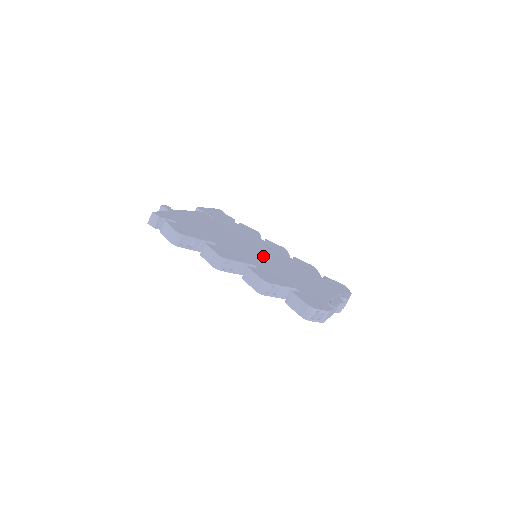
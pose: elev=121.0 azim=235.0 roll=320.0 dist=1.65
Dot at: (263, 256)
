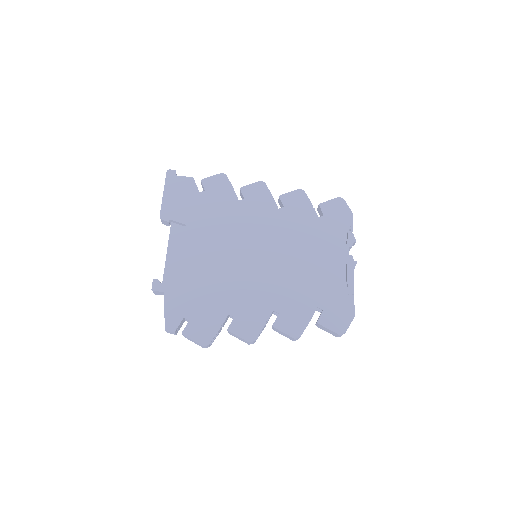
Dot at: (265, 264)
